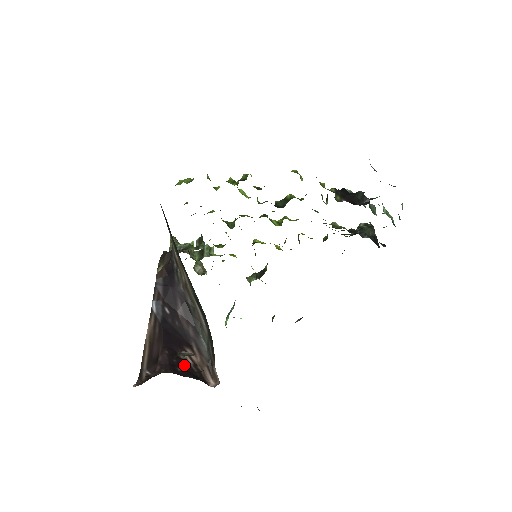
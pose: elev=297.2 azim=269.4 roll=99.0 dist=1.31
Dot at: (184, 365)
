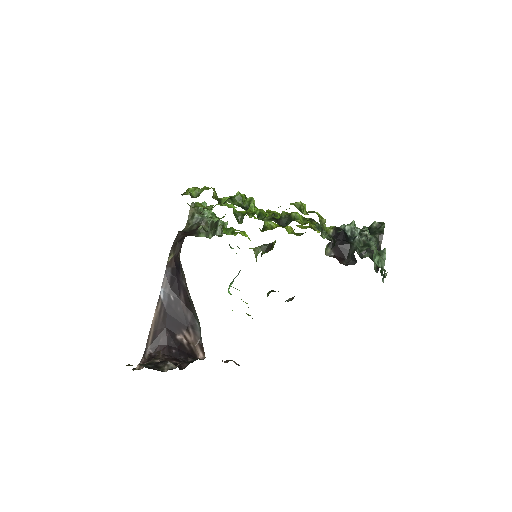
Dot at: (179, 346)
